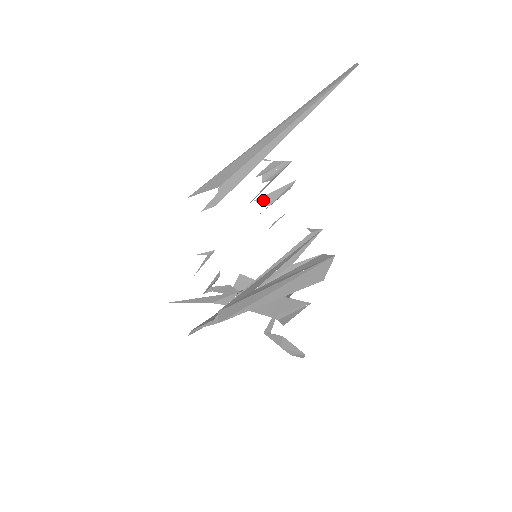
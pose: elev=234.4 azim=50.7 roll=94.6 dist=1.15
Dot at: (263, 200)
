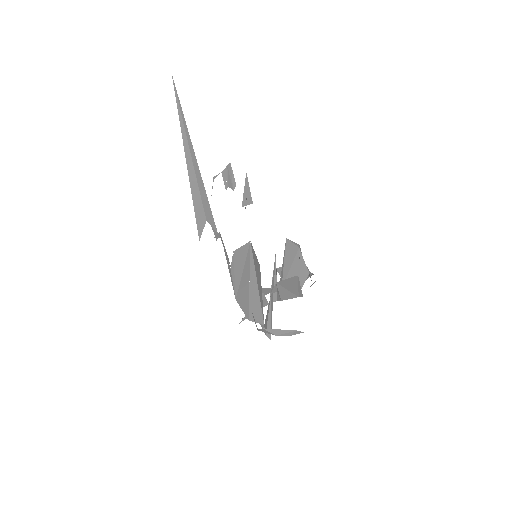
Dot at: (246, 202)
